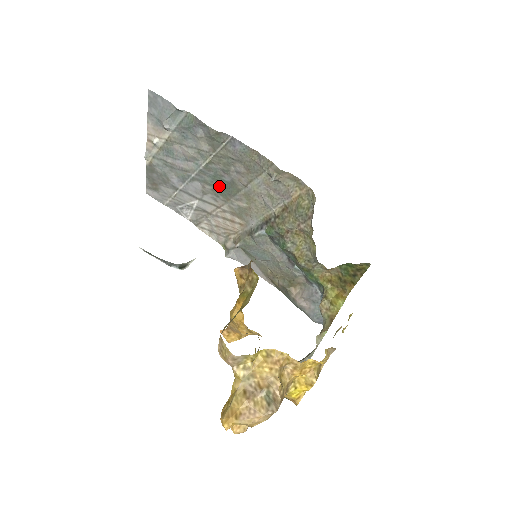
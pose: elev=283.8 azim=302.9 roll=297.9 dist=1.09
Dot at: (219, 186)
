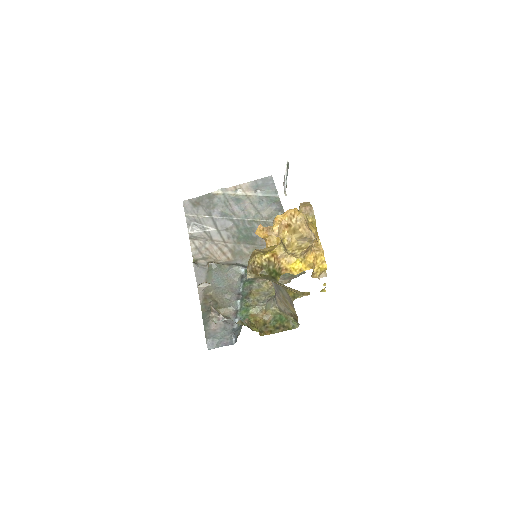
Dot at: (243, 234)
